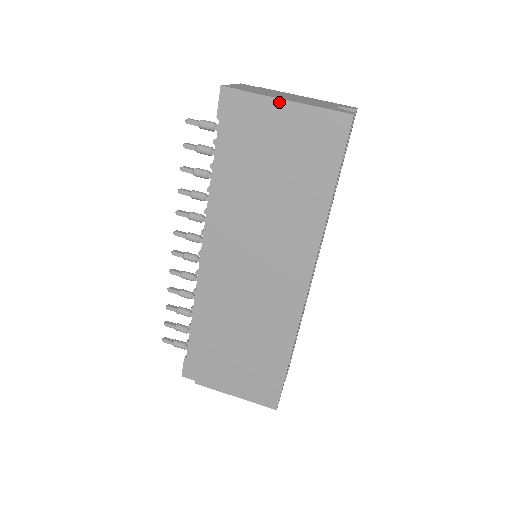
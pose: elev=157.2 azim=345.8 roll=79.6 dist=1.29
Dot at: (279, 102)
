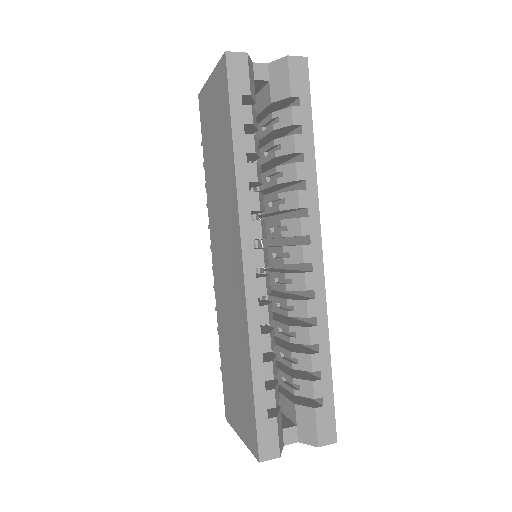
Dot at: (207, 84)
